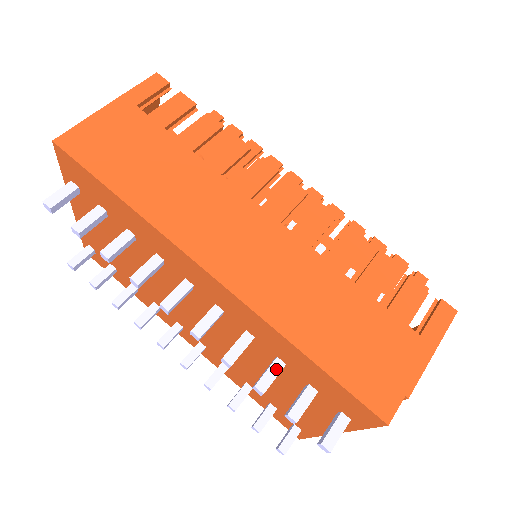
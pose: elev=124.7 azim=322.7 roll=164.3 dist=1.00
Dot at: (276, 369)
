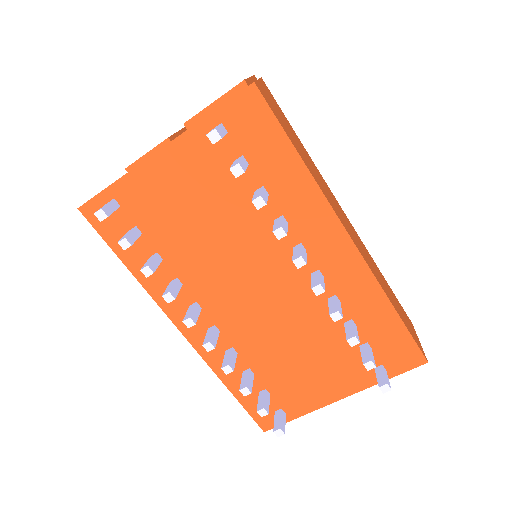
Dot at: (355, 327)
